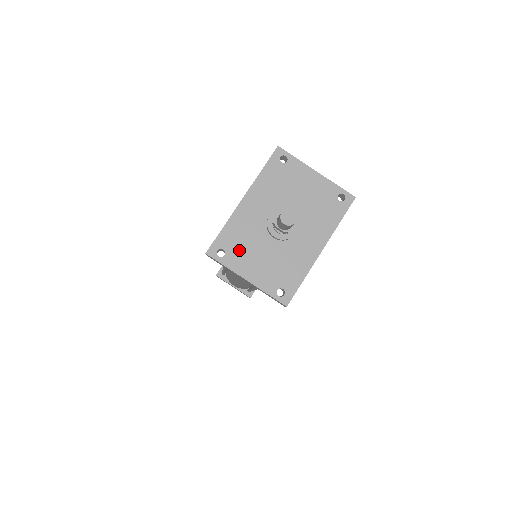
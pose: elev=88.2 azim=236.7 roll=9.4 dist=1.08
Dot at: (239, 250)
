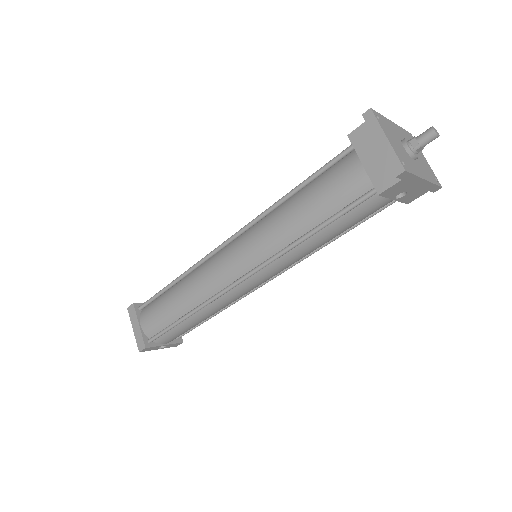
Dot at: (387, 128)
